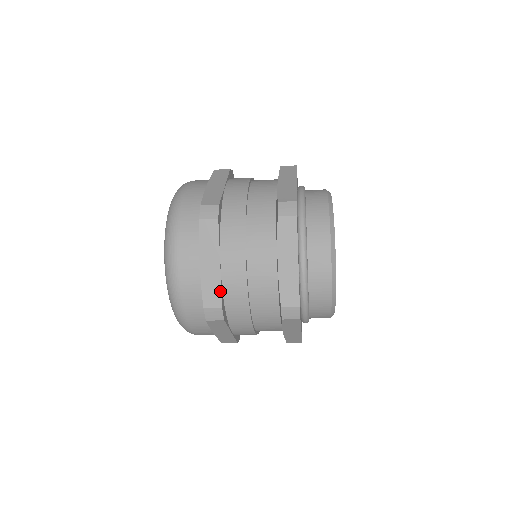
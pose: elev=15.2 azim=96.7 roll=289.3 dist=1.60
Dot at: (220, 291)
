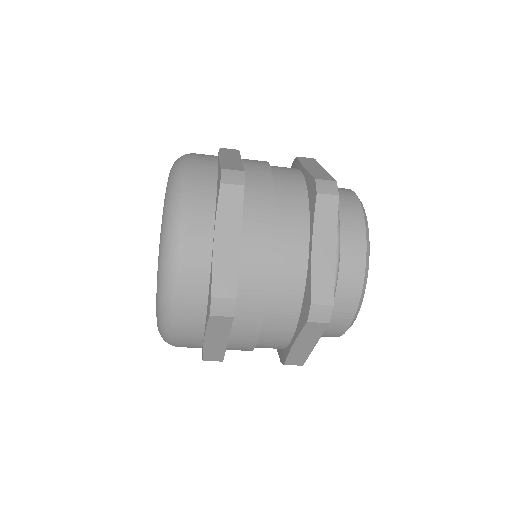
Dot at: (236, 276)
